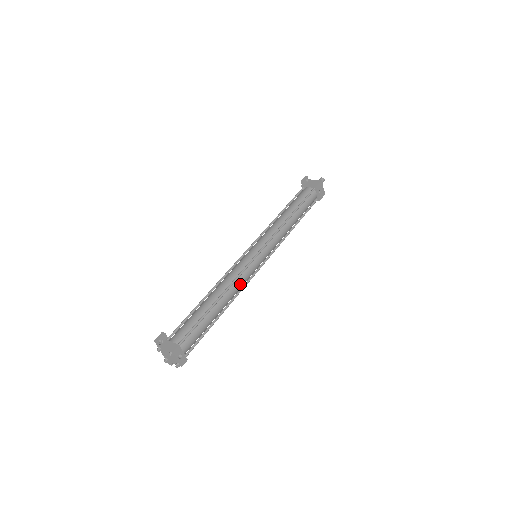
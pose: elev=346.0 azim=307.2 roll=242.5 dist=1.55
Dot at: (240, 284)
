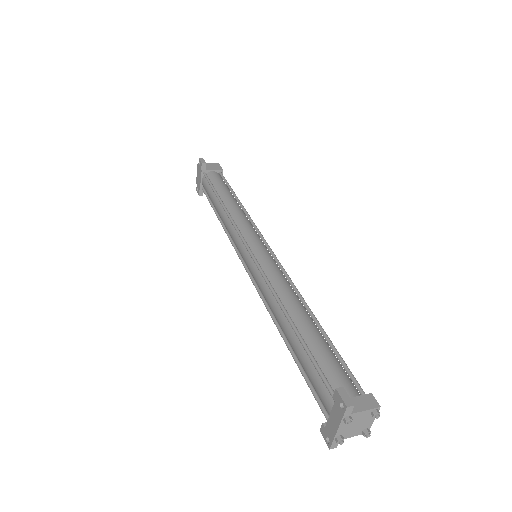
Dot at: occluded
